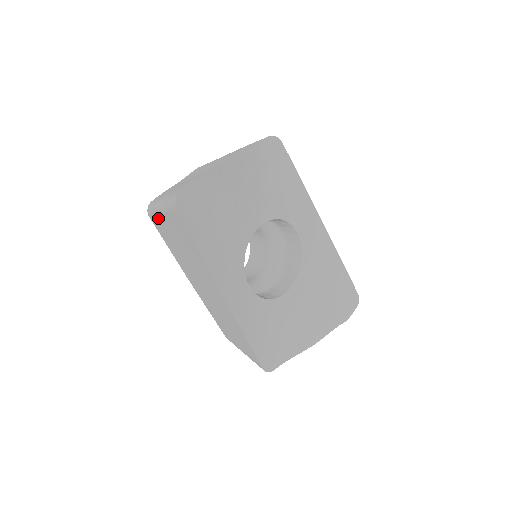
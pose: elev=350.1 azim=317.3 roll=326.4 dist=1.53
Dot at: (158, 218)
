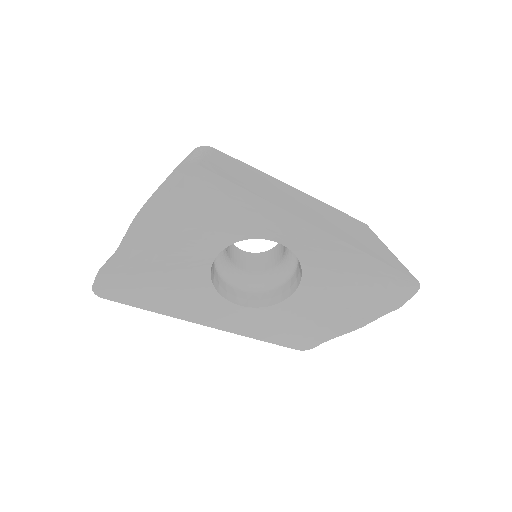
Dot at: occluded
